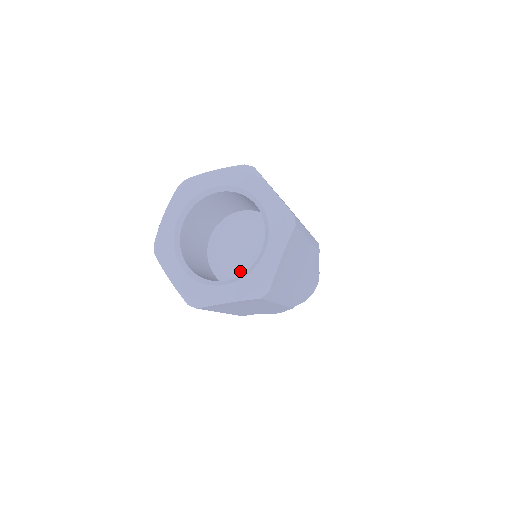
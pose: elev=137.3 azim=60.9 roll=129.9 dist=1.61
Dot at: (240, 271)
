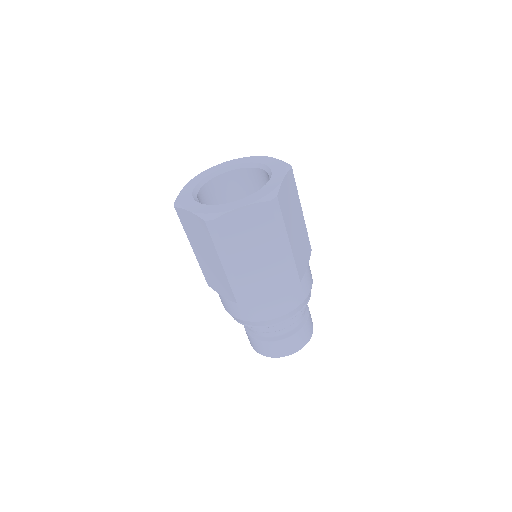
Dot at: occluded
